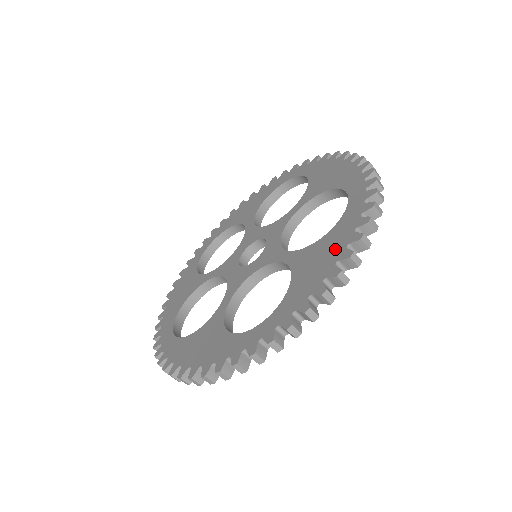
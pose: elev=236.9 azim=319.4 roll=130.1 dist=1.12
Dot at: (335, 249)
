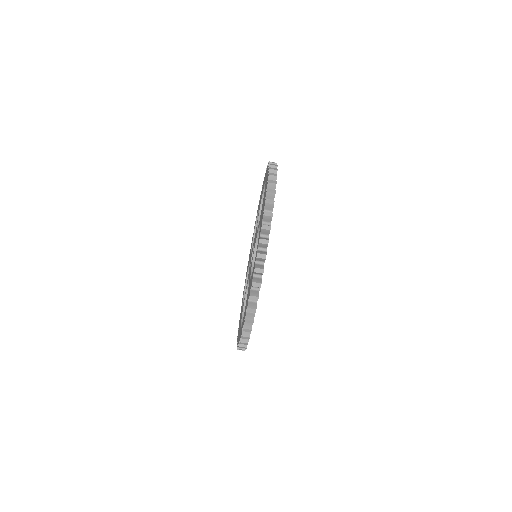
Dot at: (265, 192)
